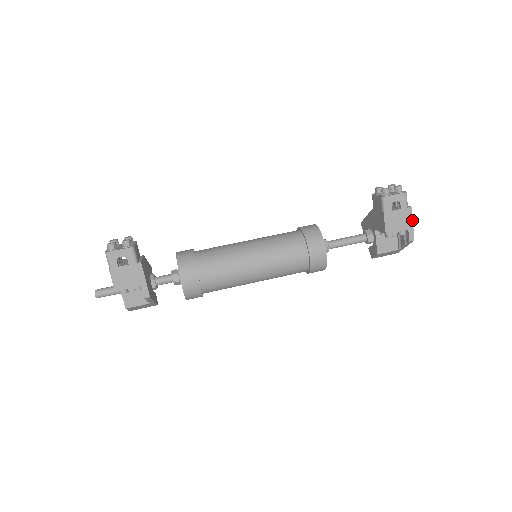
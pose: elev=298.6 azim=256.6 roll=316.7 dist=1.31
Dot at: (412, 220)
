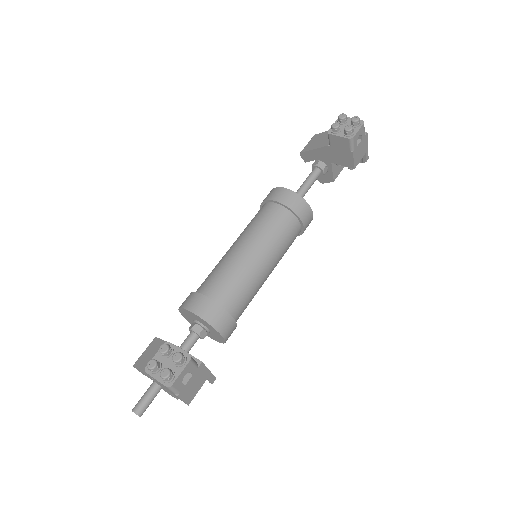
Dot at: (367, 143)
